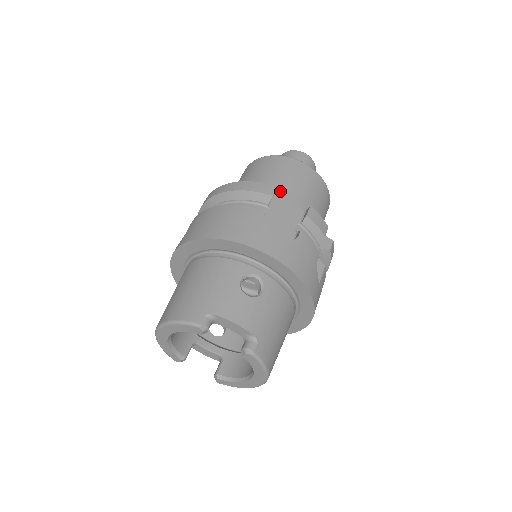
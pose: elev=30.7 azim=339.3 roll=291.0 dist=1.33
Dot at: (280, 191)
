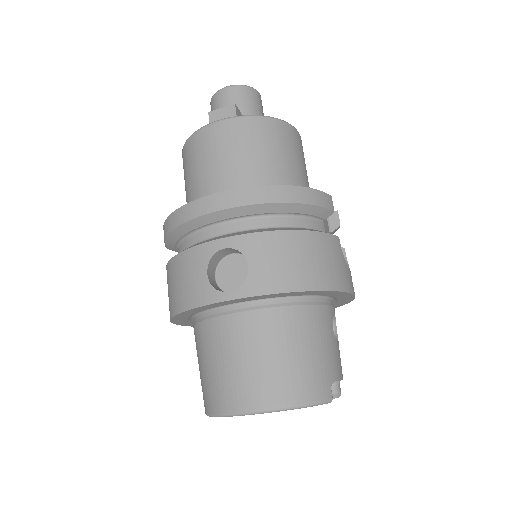
Dot at: (305, 185)
